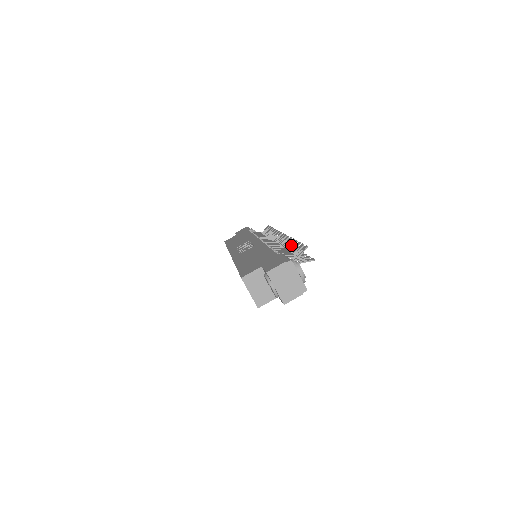
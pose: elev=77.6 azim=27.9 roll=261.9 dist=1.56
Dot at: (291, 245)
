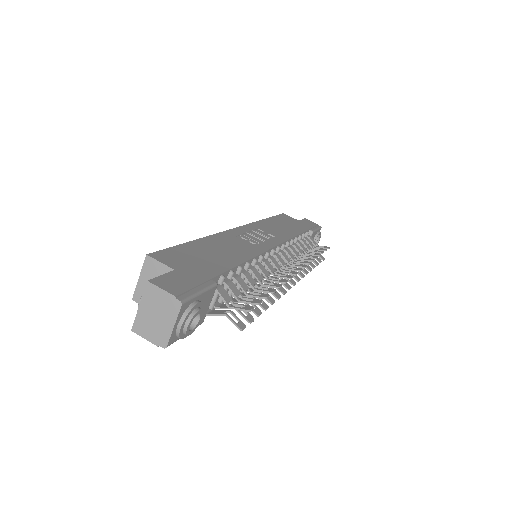
Dot at: (266, 288)
